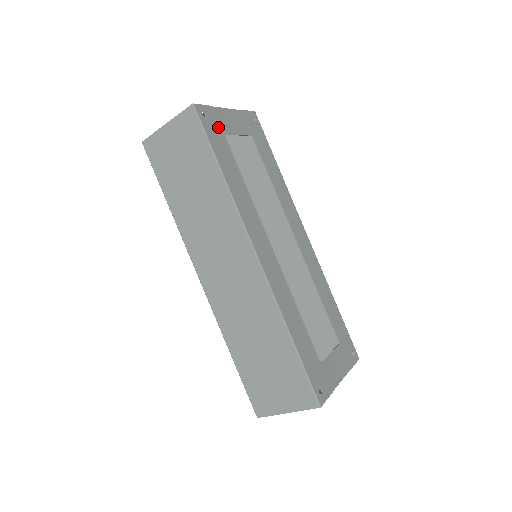
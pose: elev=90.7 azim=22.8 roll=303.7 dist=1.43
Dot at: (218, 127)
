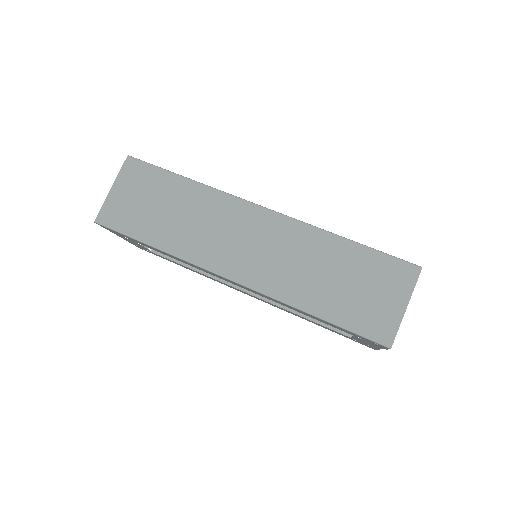
Dot at: occluded
